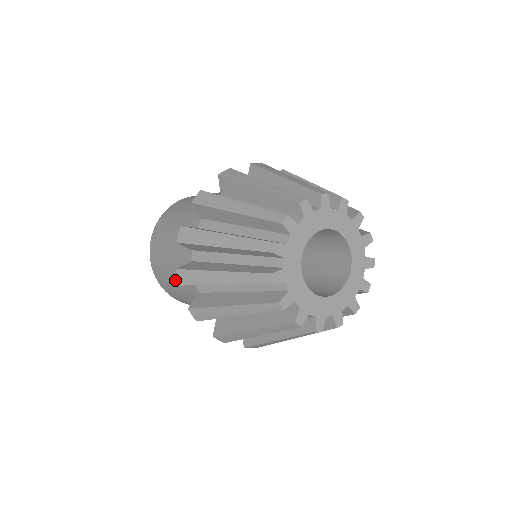
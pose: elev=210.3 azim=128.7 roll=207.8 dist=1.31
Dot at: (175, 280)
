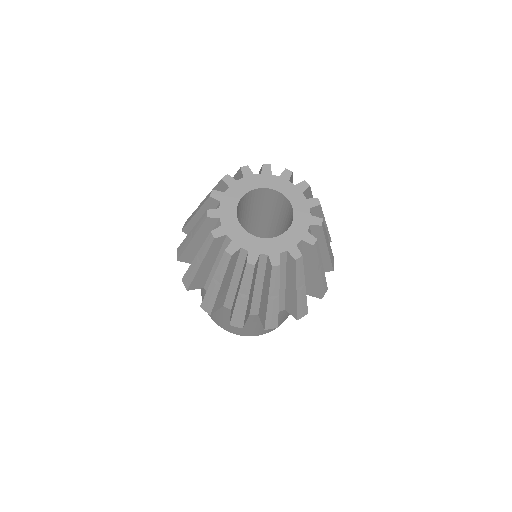
Dot at: occluded
